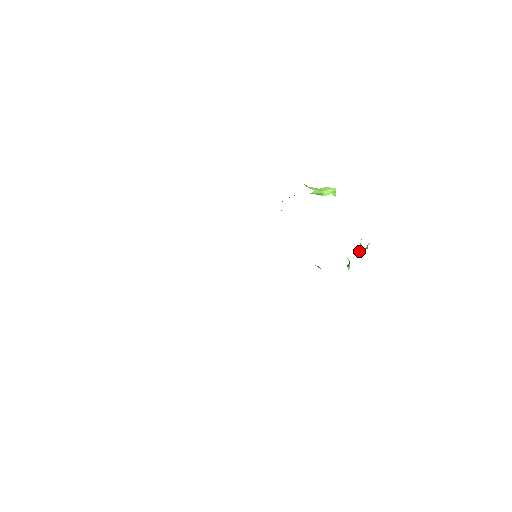
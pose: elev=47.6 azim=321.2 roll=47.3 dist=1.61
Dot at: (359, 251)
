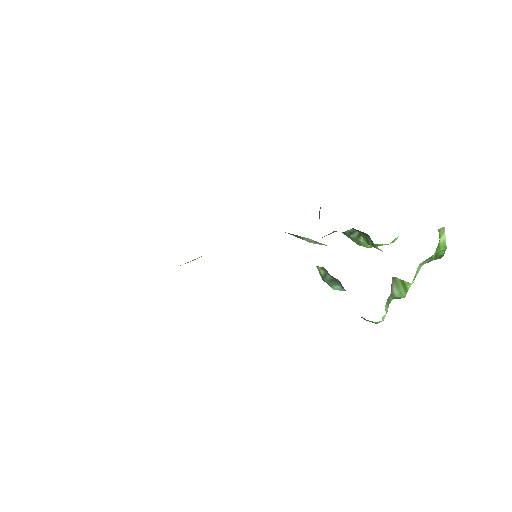
Dot at: (414, 277)
